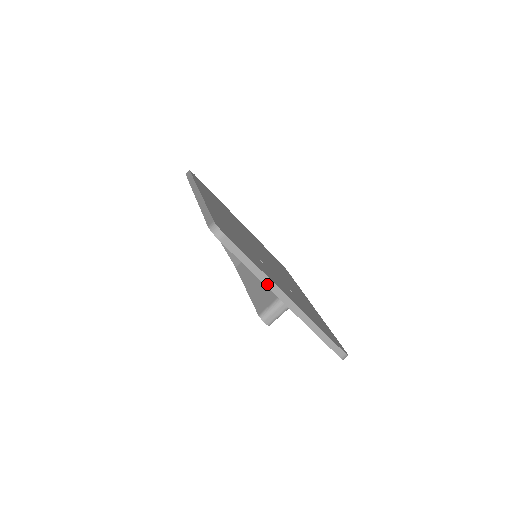
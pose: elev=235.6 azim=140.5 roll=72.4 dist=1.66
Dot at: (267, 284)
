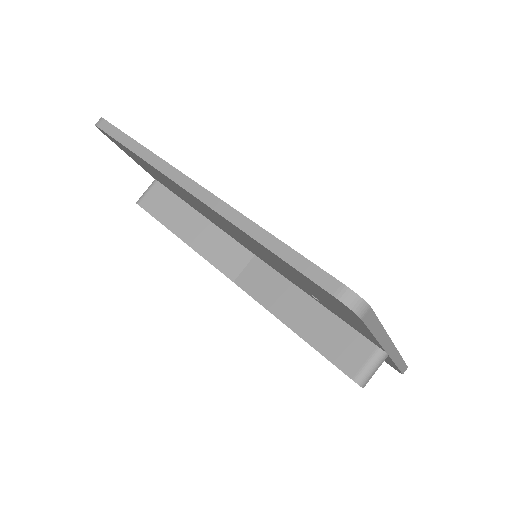
Dot at: (383, 343)
